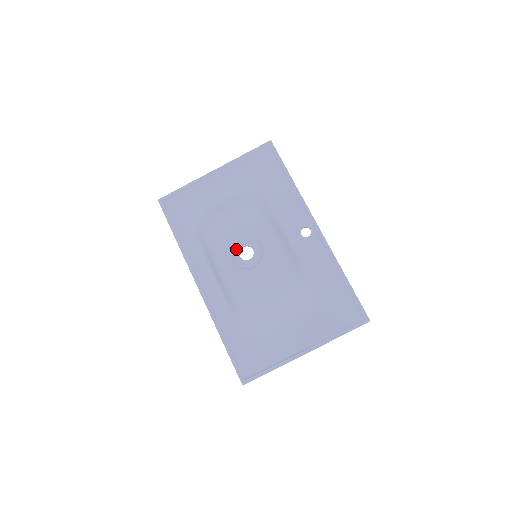
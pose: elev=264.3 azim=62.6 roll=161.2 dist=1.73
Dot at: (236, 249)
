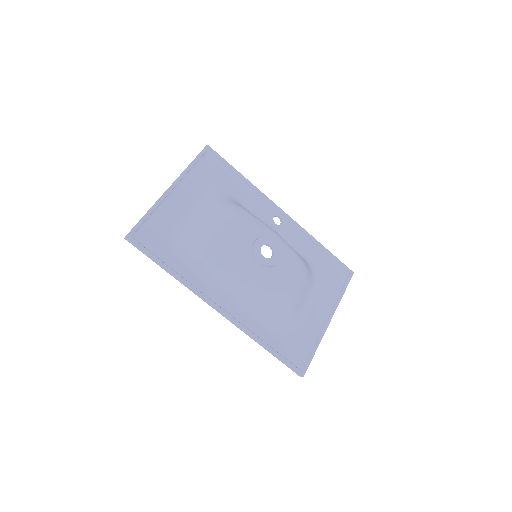
Dot at: (257, 251)
